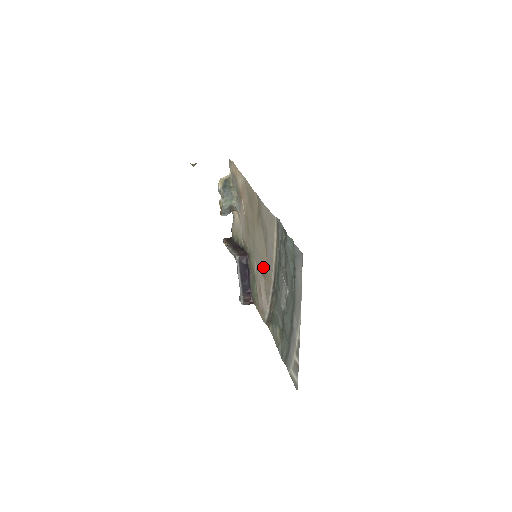
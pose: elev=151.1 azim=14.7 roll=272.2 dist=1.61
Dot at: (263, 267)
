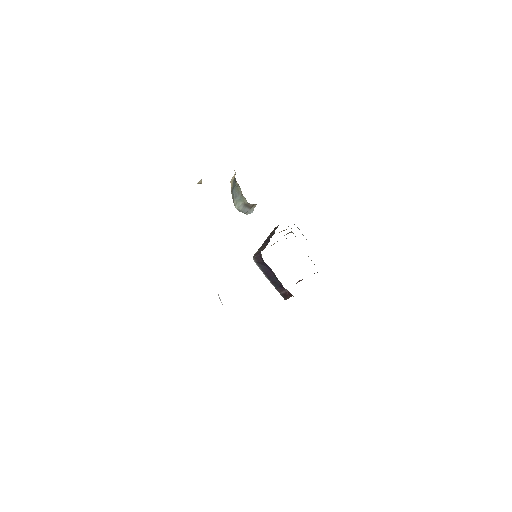
Dot at: occluded
